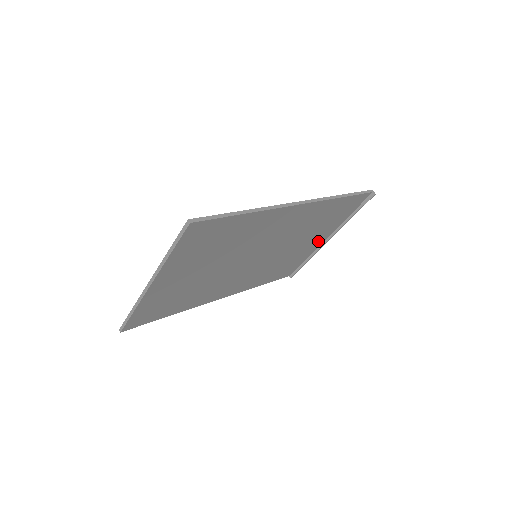
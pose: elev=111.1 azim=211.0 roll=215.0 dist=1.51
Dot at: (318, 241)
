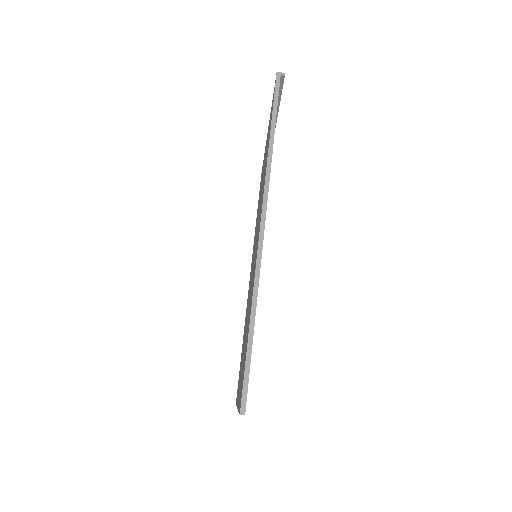
Dot at: occluded
